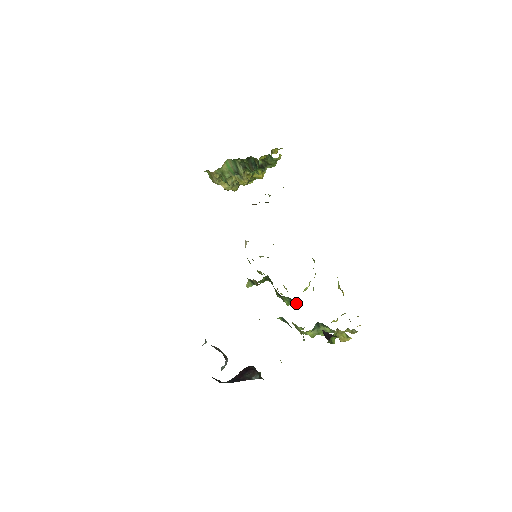
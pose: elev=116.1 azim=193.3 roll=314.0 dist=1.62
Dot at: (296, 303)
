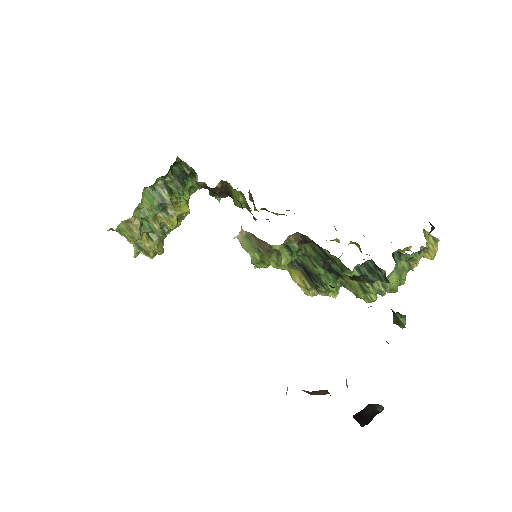
Dot at: occluded
